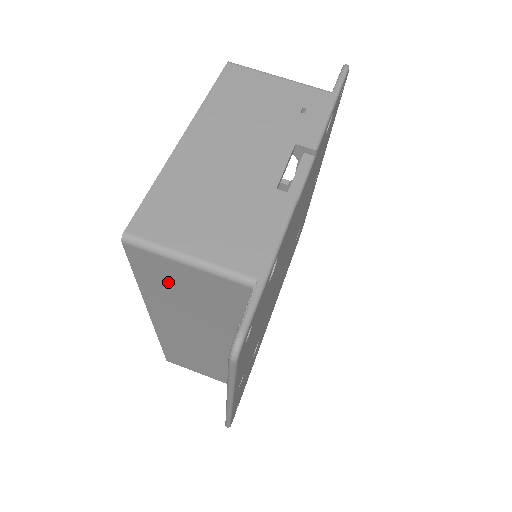
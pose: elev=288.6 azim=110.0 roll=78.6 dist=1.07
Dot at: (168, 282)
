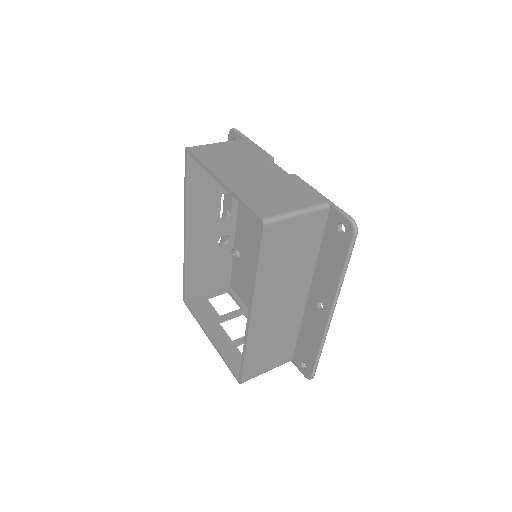
Dot at: (280, 247)
